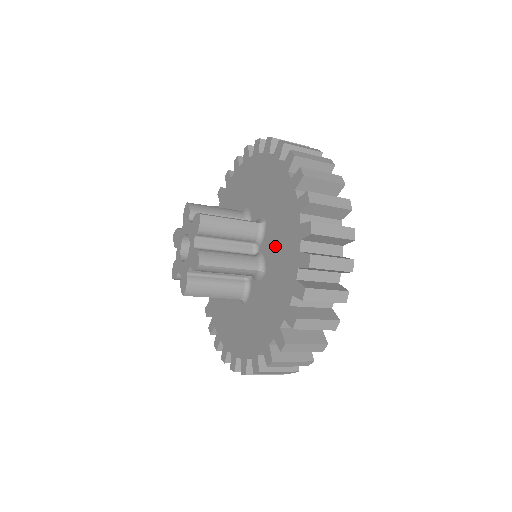
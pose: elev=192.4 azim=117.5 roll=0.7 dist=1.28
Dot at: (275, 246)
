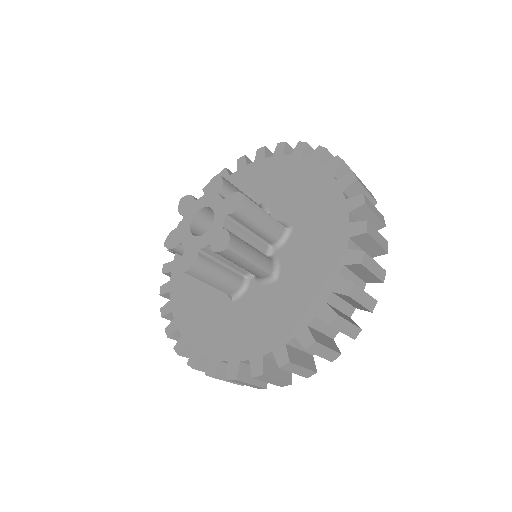
Dot at: (301, 258)
